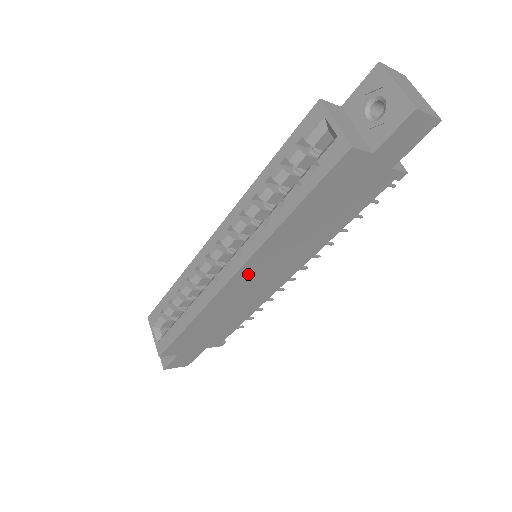
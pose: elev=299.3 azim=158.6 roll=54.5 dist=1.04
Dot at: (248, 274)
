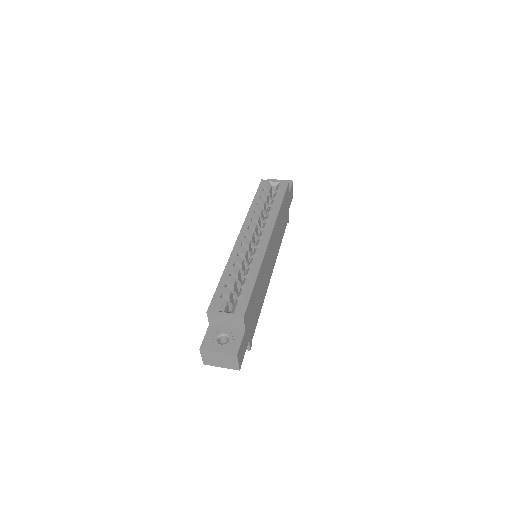
Dot at: (271, 243)
